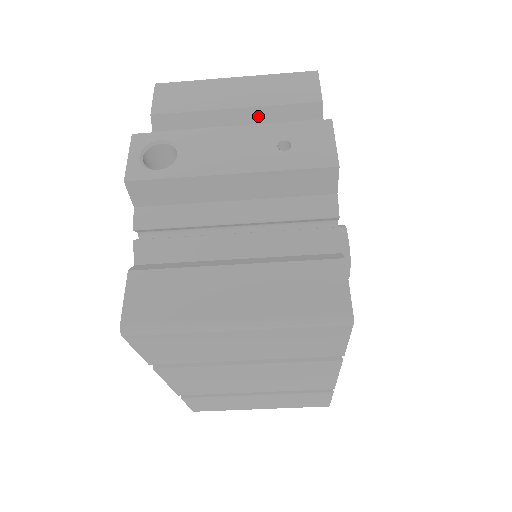
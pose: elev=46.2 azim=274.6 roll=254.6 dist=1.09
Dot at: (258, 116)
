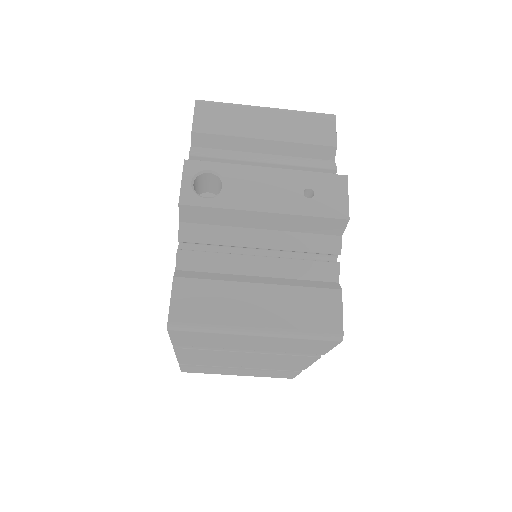
Dot at: (282, 149)
